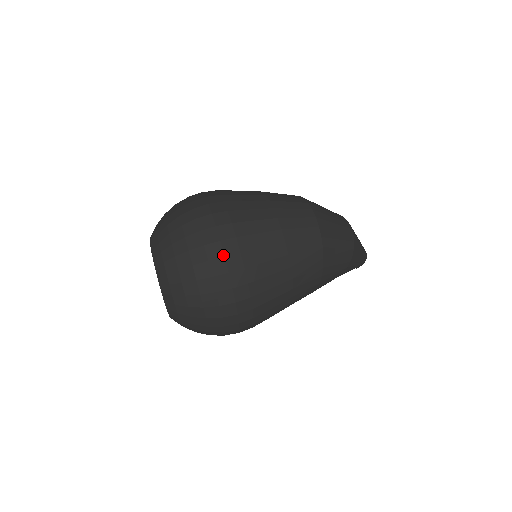
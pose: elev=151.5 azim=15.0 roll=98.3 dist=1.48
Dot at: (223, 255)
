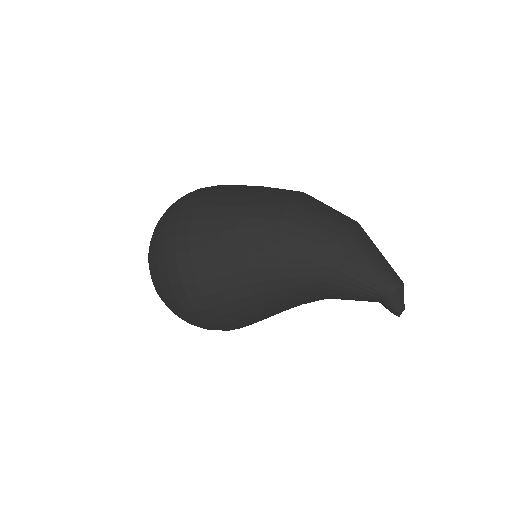
Dot at: (186, 199)
